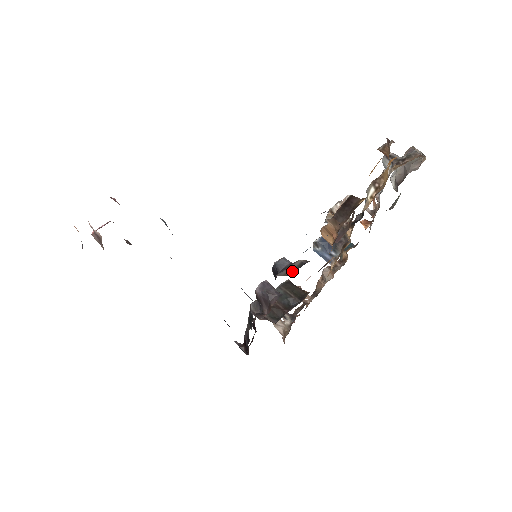
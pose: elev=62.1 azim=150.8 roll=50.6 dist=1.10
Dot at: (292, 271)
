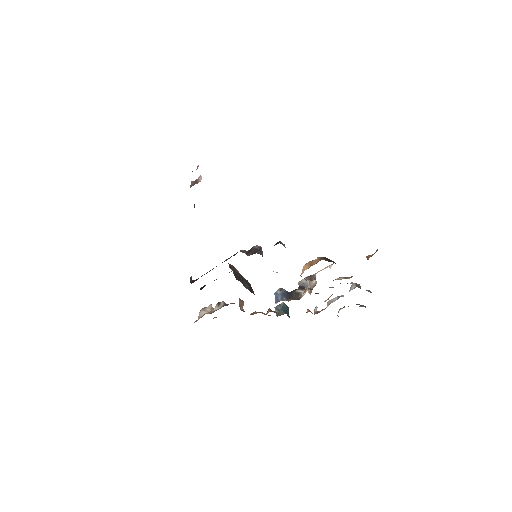
Dot at: occluded
